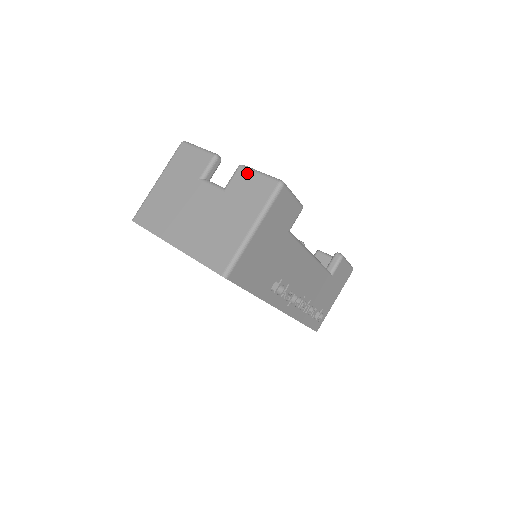
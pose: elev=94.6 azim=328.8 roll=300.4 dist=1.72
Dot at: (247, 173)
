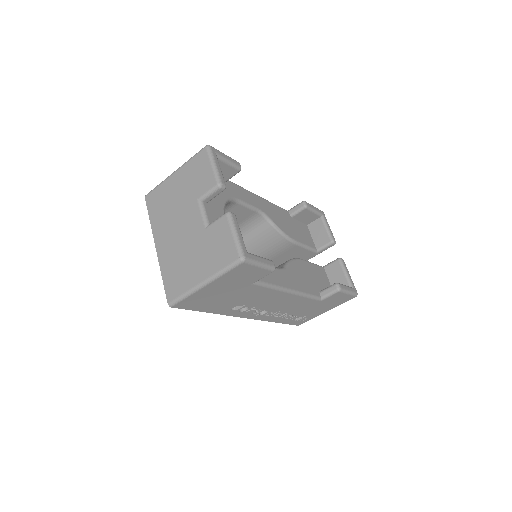
Dot at: (226, 226)
